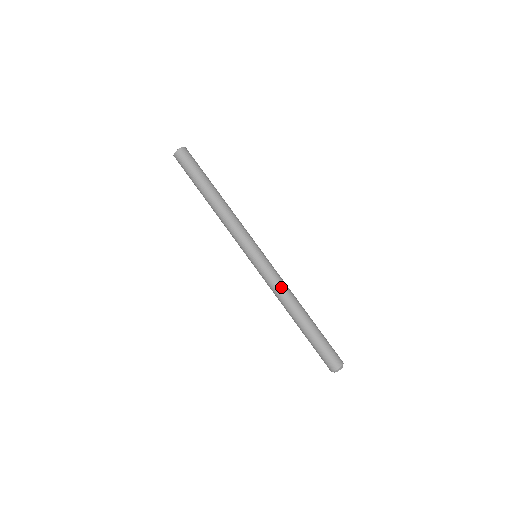
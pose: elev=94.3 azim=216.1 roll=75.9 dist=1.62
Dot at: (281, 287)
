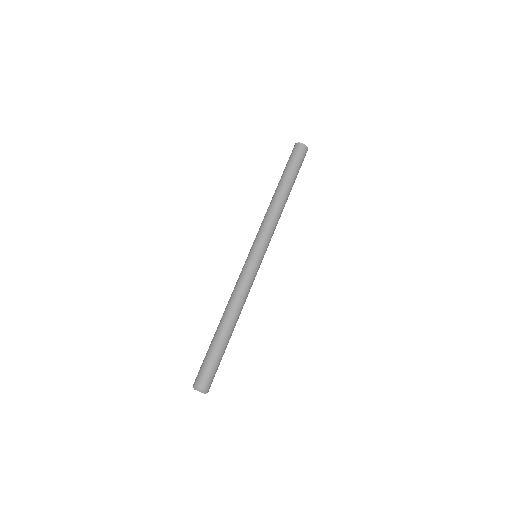
Dot at: (242, 291)
